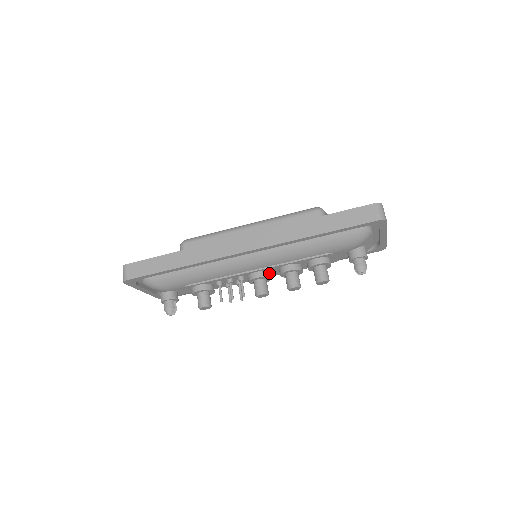
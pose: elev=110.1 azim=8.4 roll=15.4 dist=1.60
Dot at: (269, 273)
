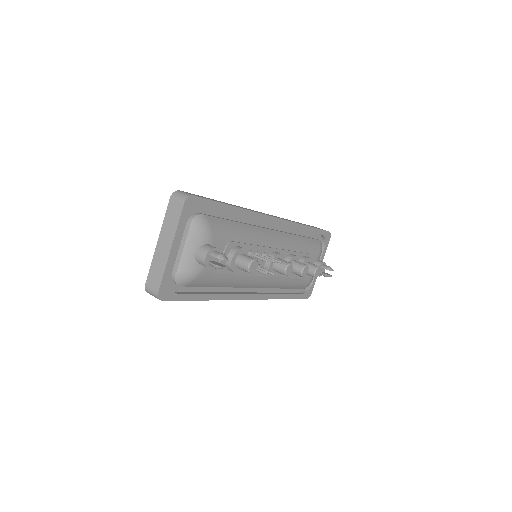
Dot at: occluded
